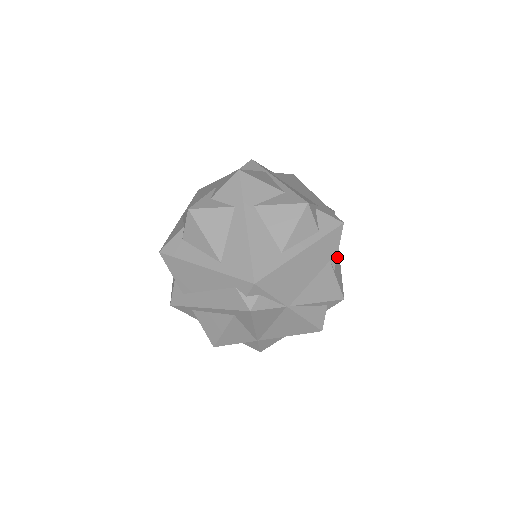
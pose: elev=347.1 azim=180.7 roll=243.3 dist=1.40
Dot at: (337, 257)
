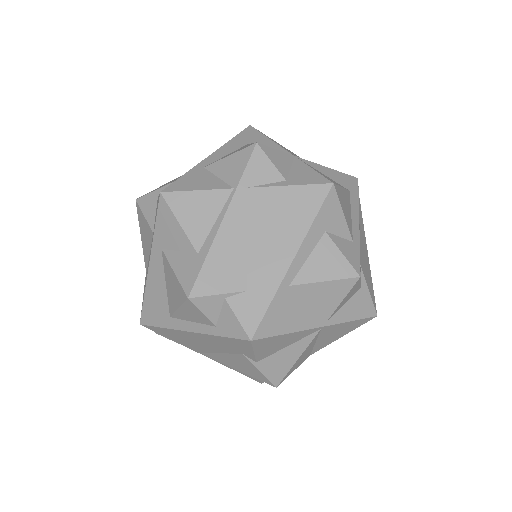
Dot at: (295, 344)
